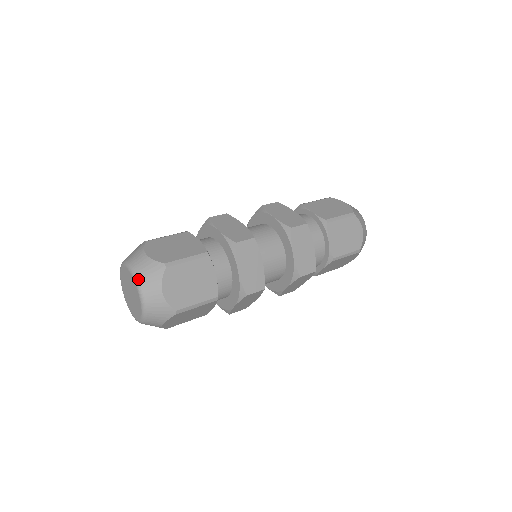
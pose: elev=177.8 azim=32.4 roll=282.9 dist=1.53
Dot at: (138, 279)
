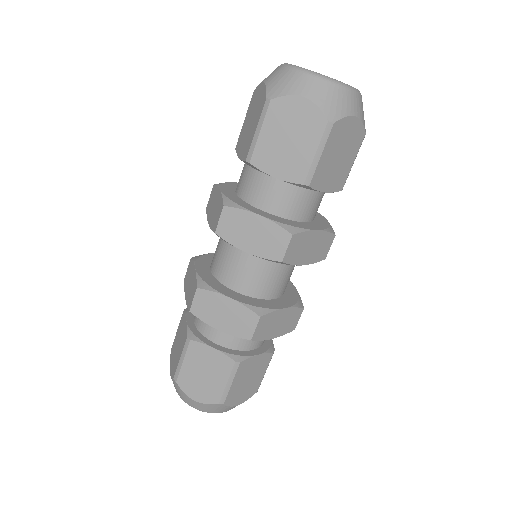
Dot at: occluded
